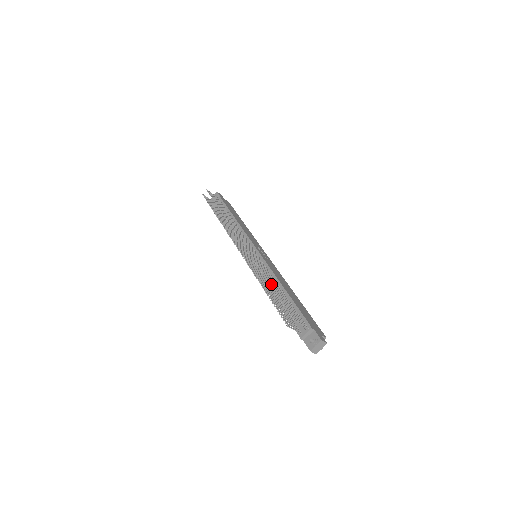
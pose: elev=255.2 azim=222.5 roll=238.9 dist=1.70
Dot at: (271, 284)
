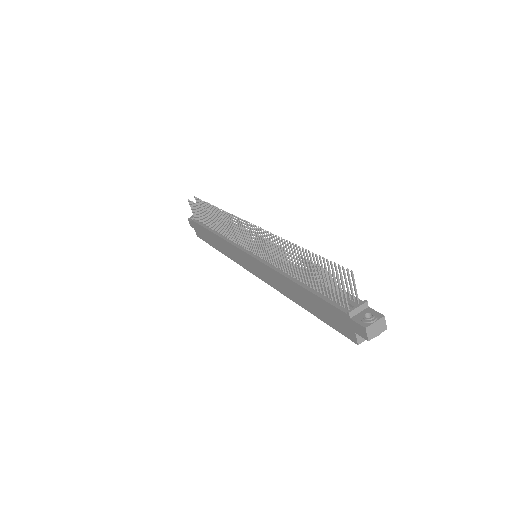
Dot at: (301, 253)
